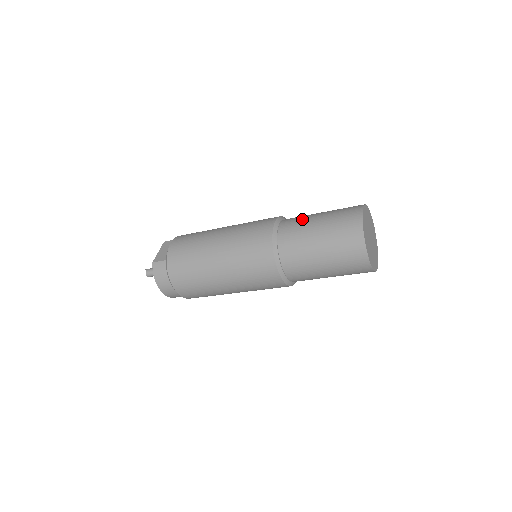
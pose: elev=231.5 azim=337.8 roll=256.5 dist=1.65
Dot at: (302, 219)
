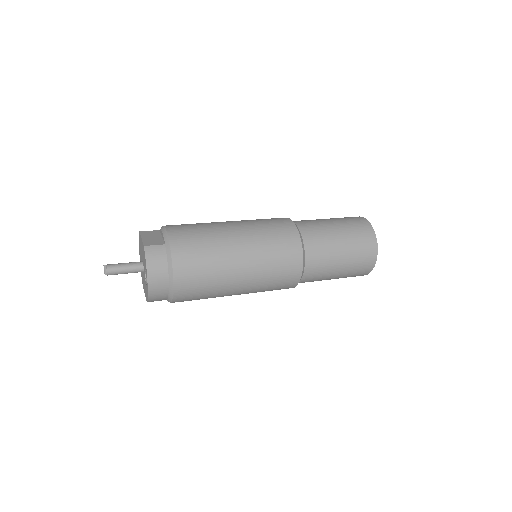
Dot at: (313, 220)
